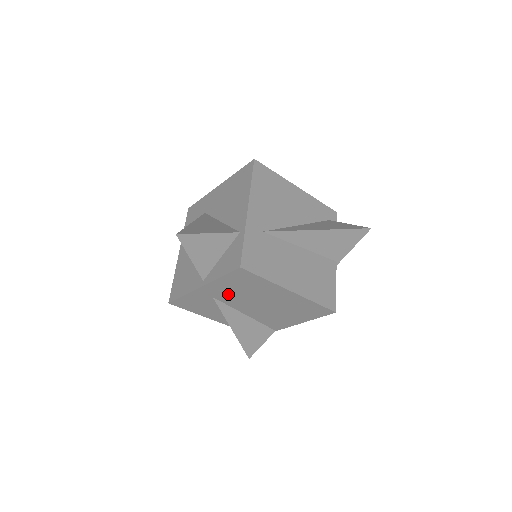
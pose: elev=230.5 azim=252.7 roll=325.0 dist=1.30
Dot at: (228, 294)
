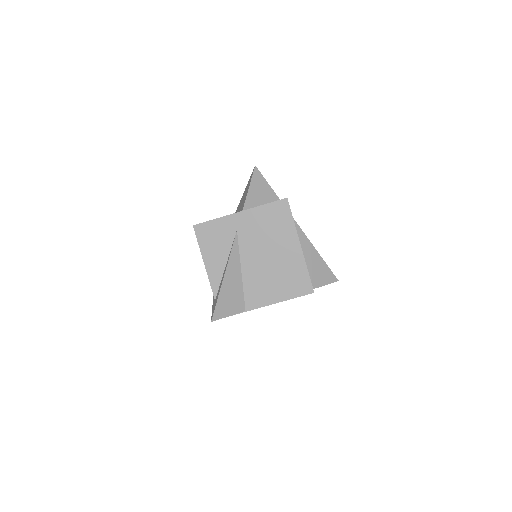
Dot at: (252, 230)
